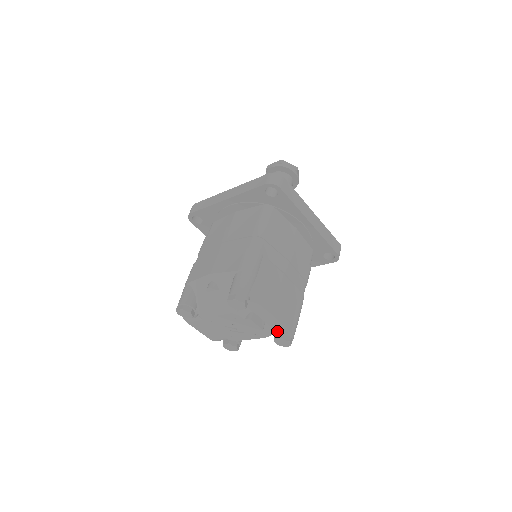
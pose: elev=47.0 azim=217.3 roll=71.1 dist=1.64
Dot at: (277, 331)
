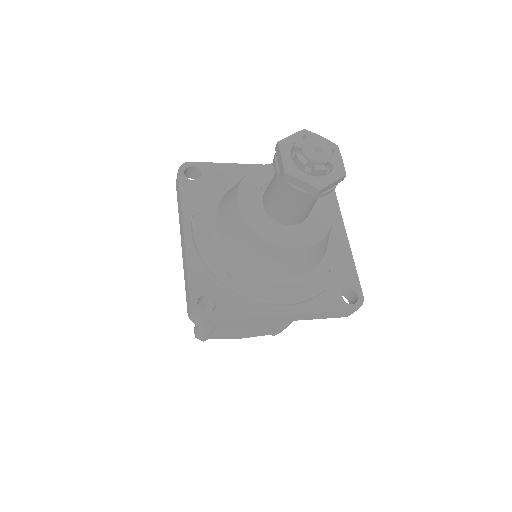
Dot at: occluded
